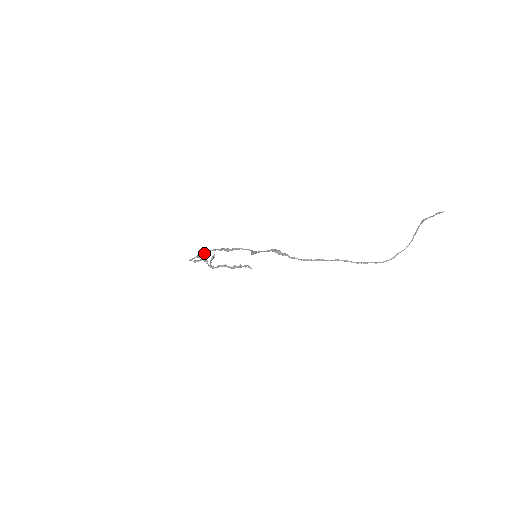
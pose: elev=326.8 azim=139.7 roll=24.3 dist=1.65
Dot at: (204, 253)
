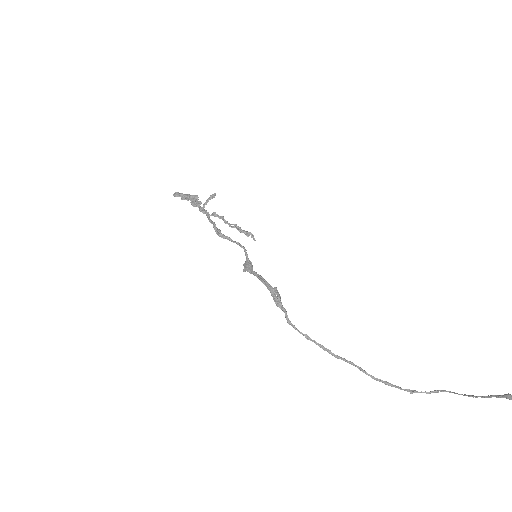
Dot at: (192, 205)
